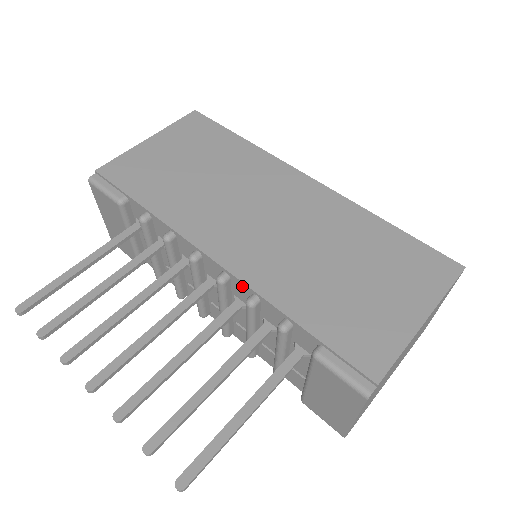
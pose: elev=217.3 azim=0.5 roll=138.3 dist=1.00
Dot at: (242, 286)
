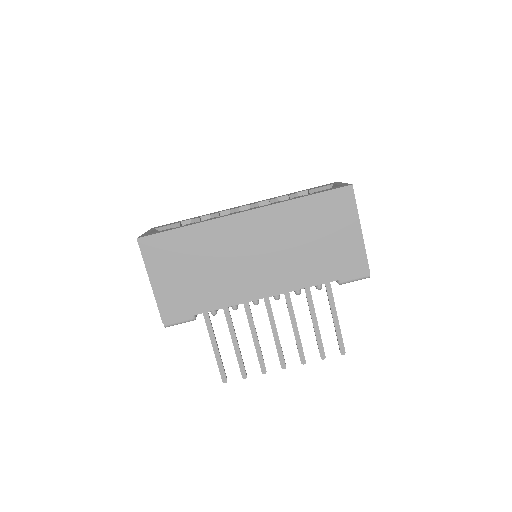
Dot at: (287, 292)
